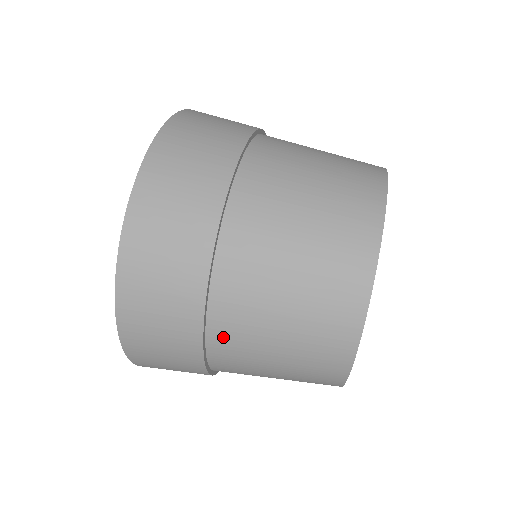
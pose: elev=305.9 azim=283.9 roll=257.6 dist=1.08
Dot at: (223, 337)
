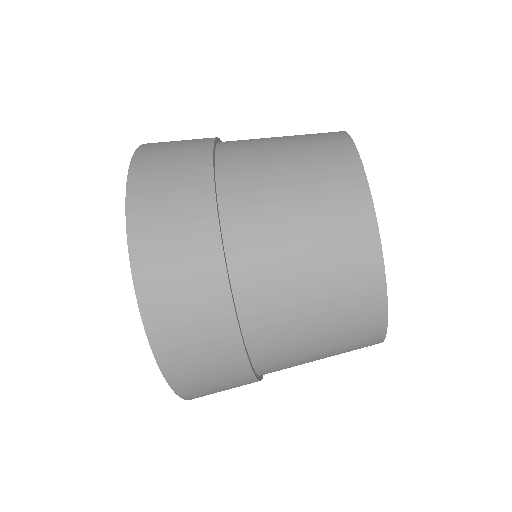
Dot at: occluded
